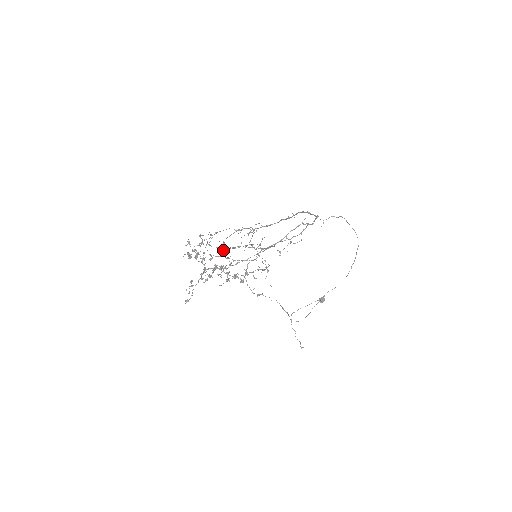
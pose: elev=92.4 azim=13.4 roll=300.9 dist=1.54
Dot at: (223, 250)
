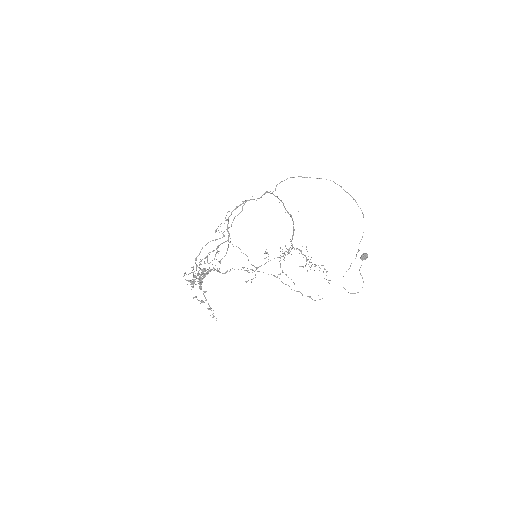
Dot at: (293, 282)
